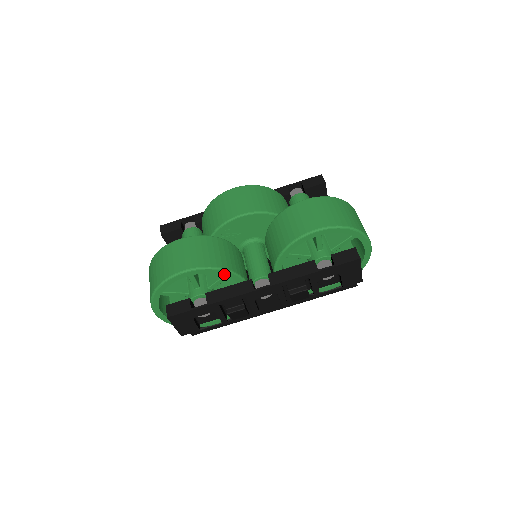
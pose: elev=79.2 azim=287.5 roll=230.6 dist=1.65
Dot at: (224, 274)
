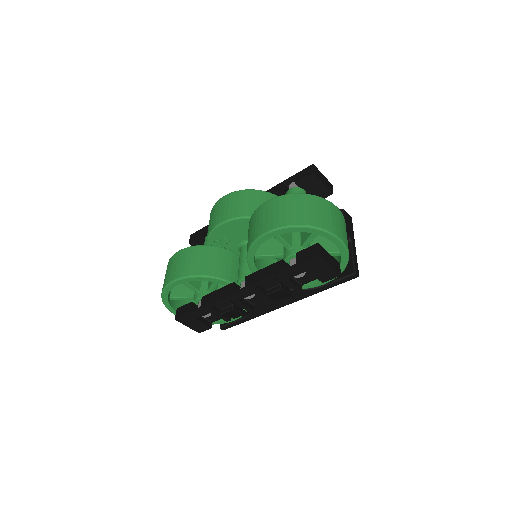
Dot at: (208, 280)
